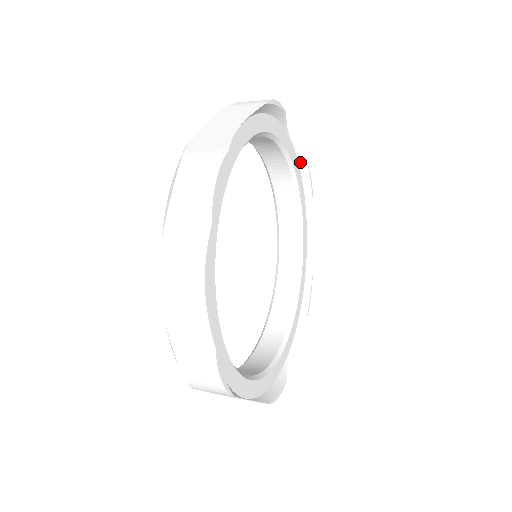
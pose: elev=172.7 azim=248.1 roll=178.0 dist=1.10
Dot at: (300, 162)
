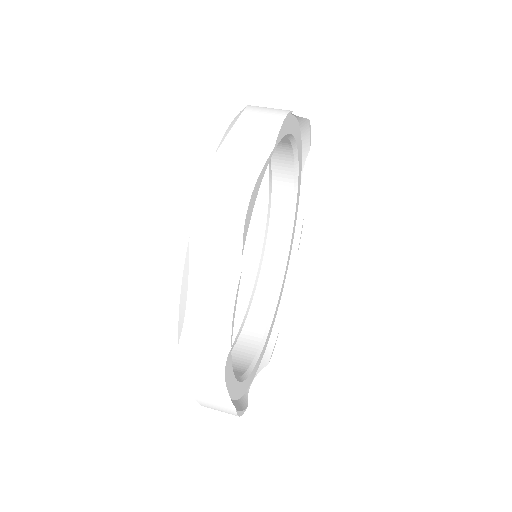
Dot at: (300, 121)
